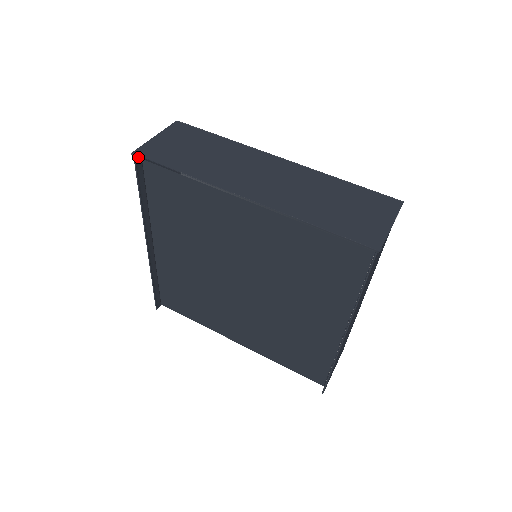
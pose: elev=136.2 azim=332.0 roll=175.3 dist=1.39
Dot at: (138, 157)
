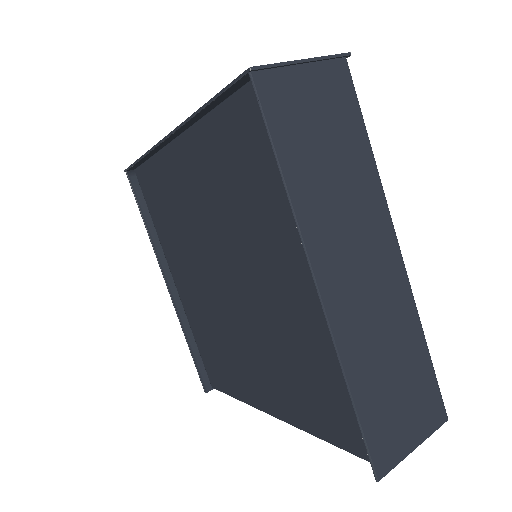
Dot at: (127, 170)
